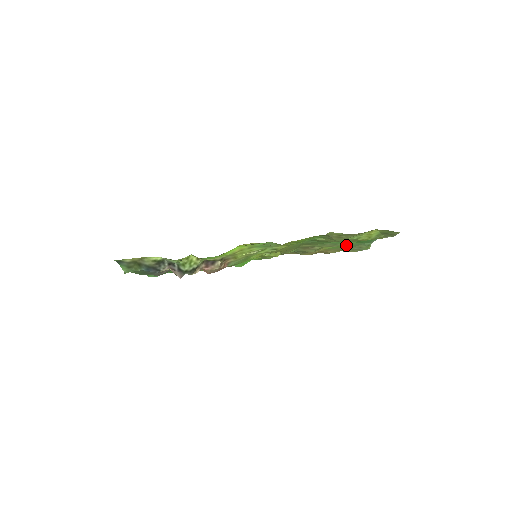
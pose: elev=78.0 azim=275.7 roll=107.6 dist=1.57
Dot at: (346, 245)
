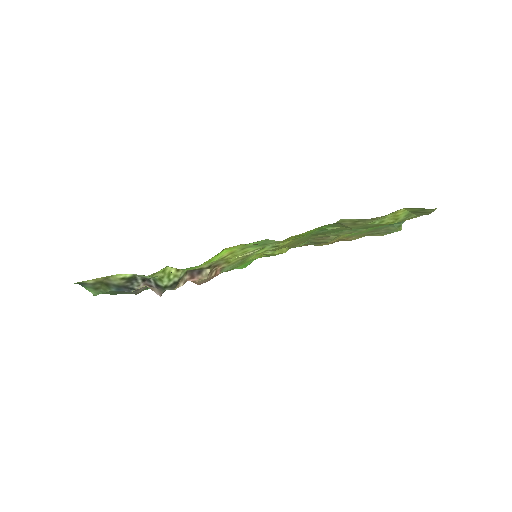
Dot at: (370, 229)
